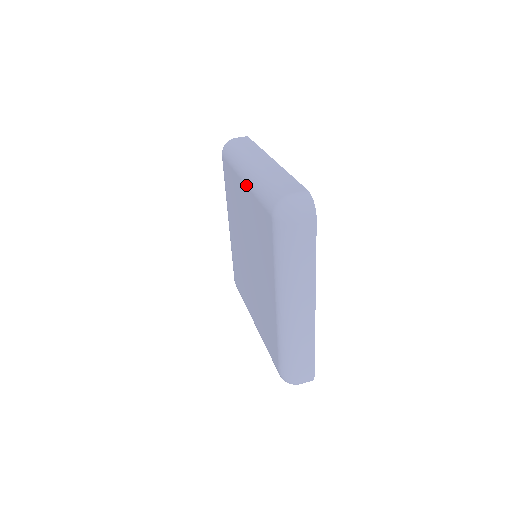
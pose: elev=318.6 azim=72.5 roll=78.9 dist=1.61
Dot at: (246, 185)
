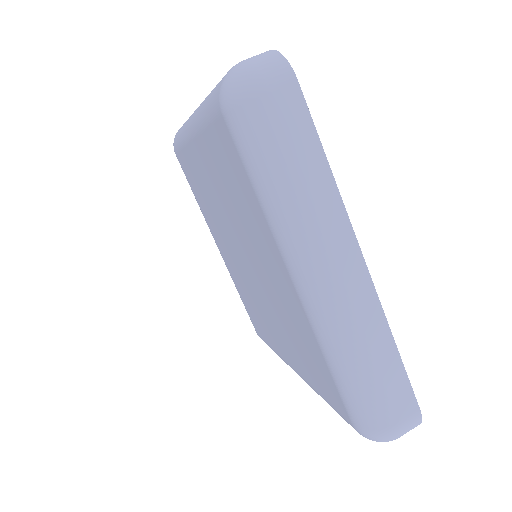
Dot at: (194, 136)
